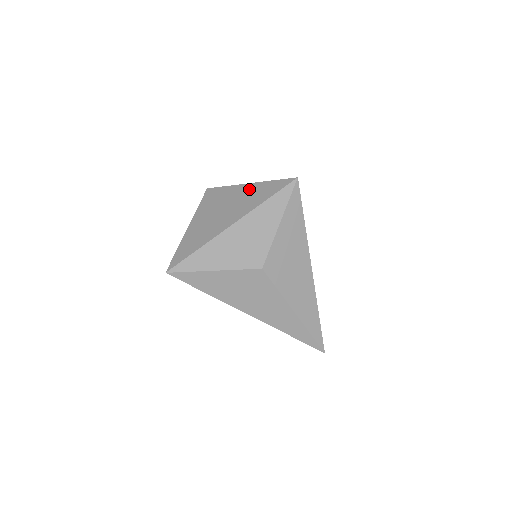
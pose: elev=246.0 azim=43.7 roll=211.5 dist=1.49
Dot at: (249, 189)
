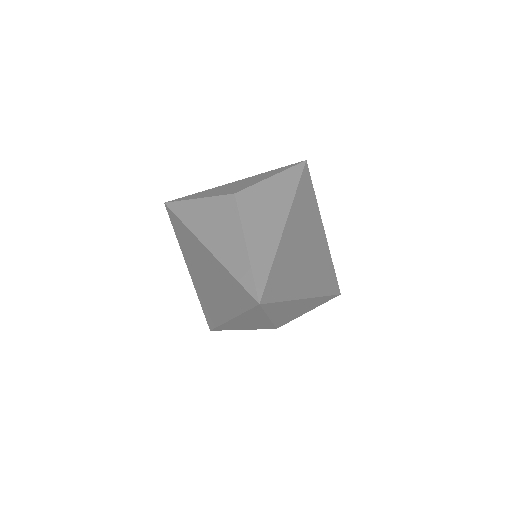
Dot at: occluded
